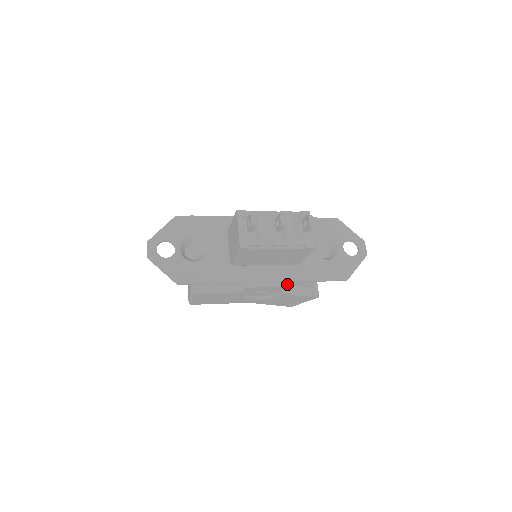
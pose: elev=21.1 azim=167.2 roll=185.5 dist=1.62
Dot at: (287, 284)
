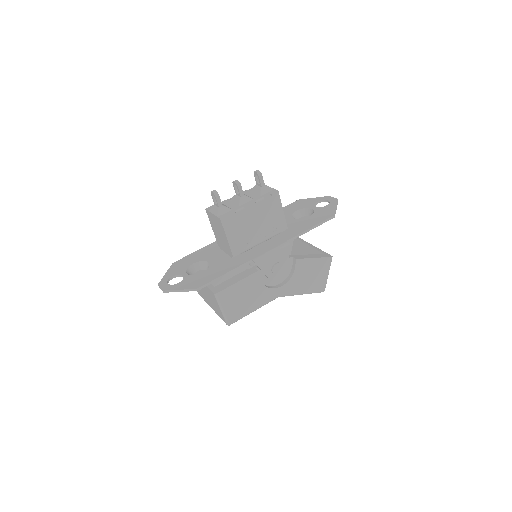
Dot at: (287, 242)
